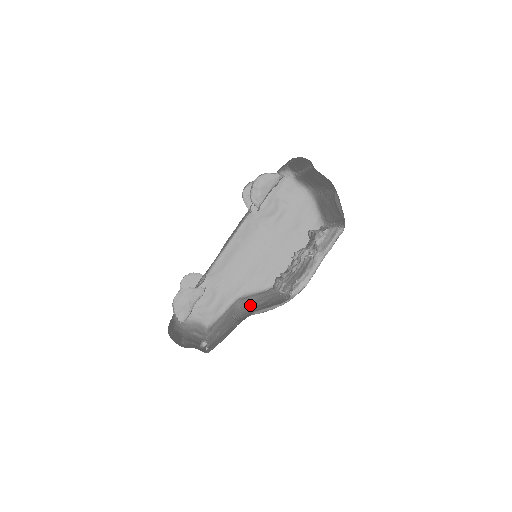
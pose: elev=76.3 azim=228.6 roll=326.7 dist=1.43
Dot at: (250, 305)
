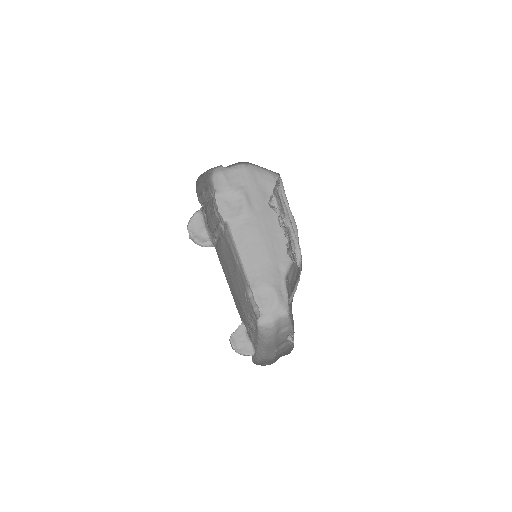
Dot at: (292, 283)
